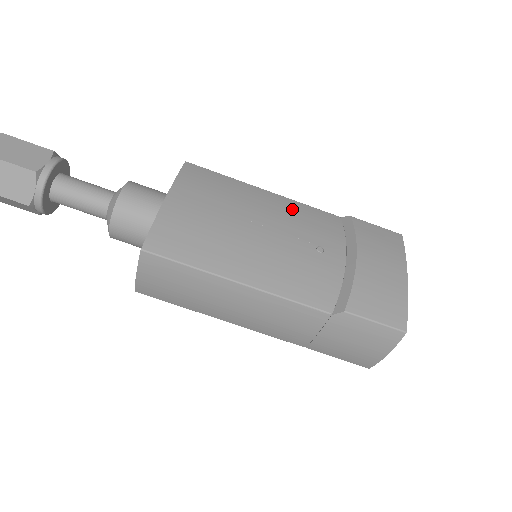
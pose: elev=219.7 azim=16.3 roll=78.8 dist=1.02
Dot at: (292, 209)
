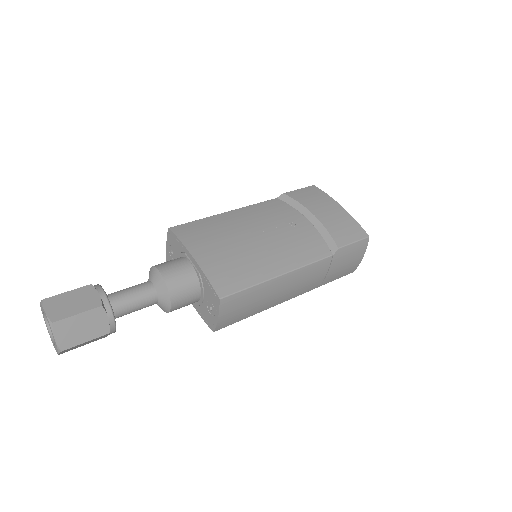
Dot at: (254, 212)
